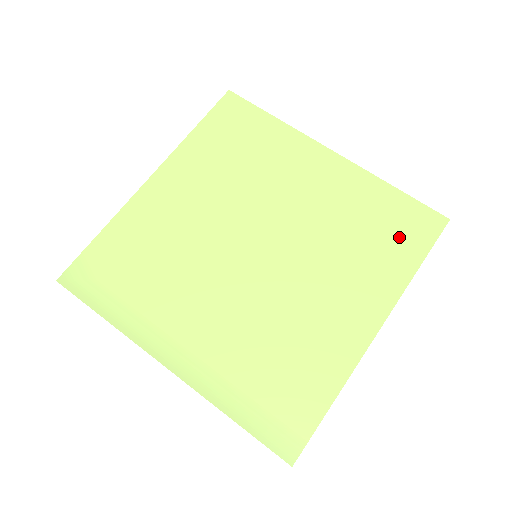
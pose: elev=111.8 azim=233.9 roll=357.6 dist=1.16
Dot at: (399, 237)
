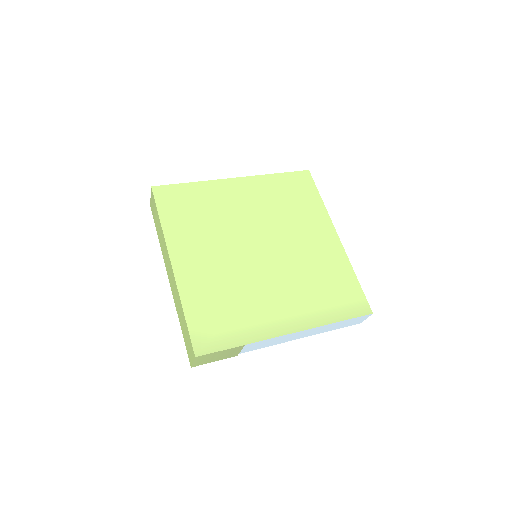
Dot at: (302, 193)
